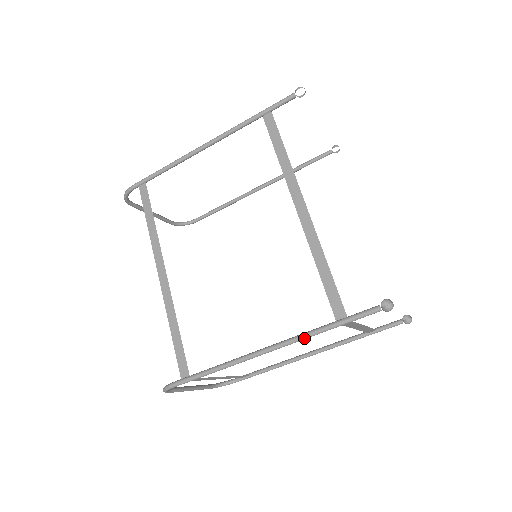
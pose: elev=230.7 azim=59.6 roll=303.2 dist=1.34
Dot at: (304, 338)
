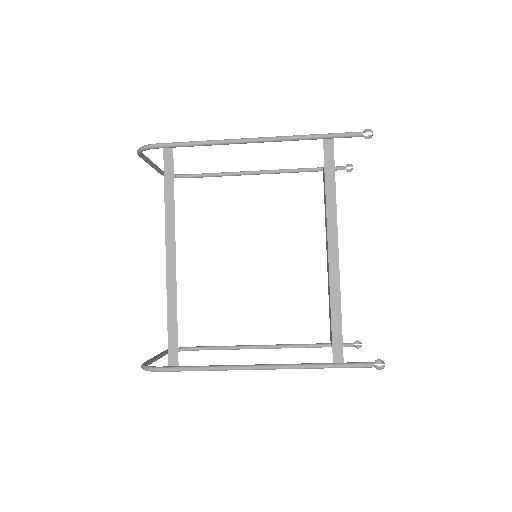
Dot at: (301, 368)
